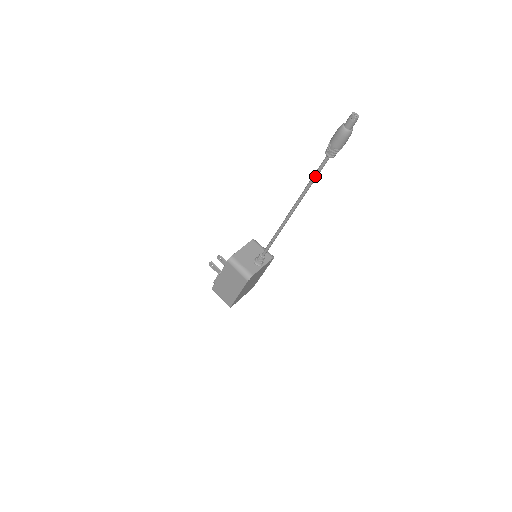
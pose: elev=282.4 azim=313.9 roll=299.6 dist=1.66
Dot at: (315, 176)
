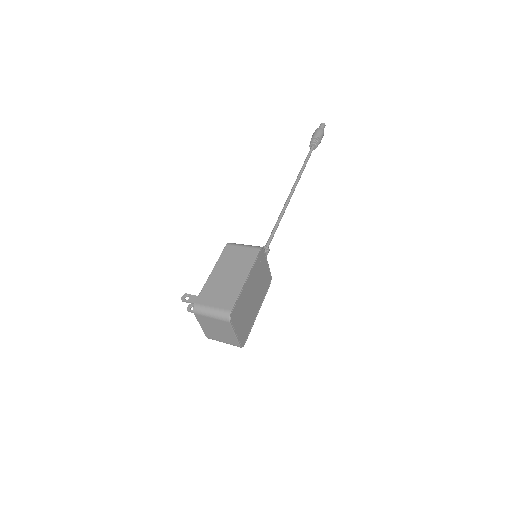
Dot at: (306, 160)
